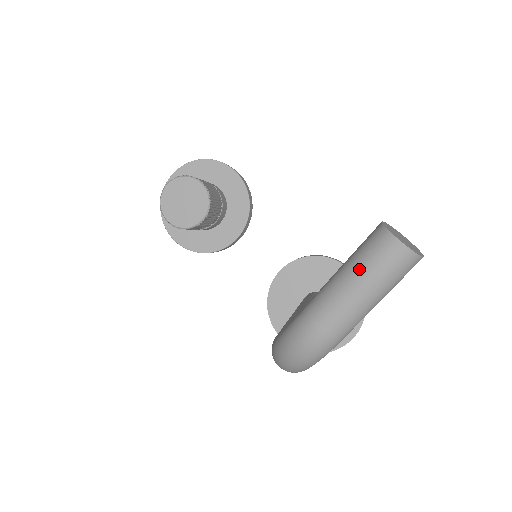
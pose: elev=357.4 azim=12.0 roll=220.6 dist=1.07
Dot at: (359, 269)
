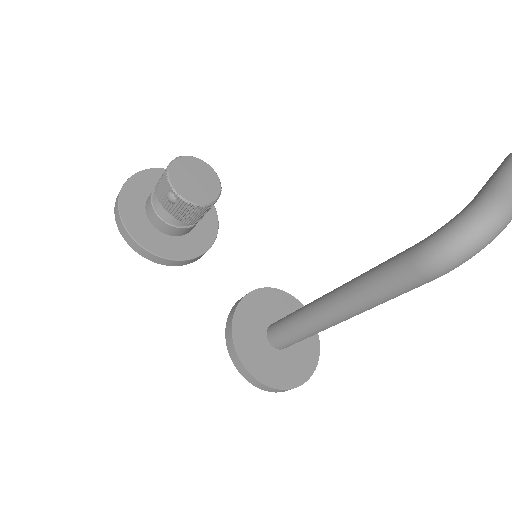
Dot at: out of frame
